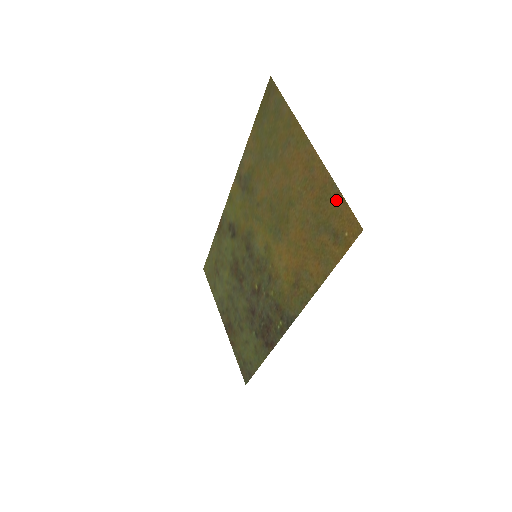
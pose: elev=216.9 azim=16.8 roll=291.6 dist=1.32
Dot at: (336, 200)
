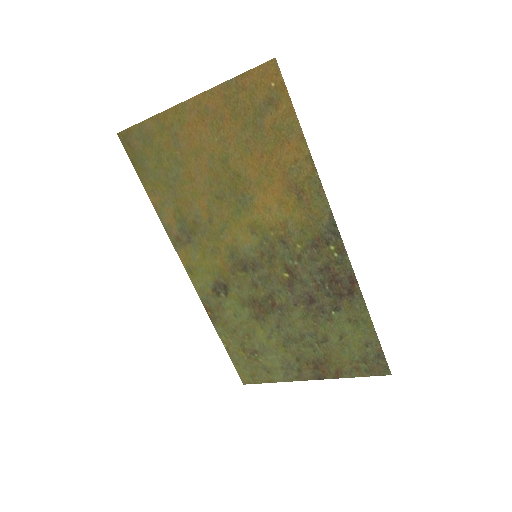
Dot at: (241, 86)
